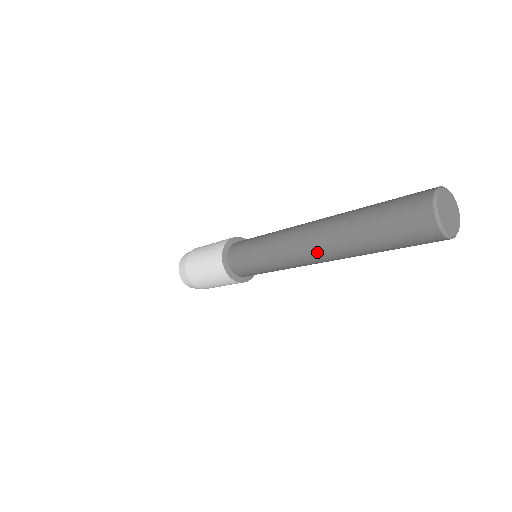
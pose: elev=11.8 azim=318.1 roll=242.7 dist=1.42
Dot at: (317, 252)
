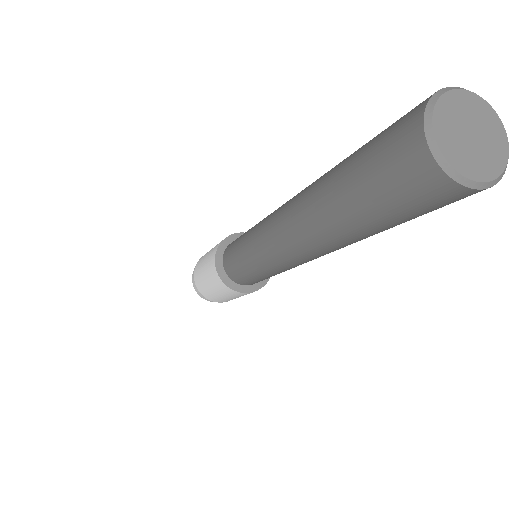
Dot at: (307, 252)
